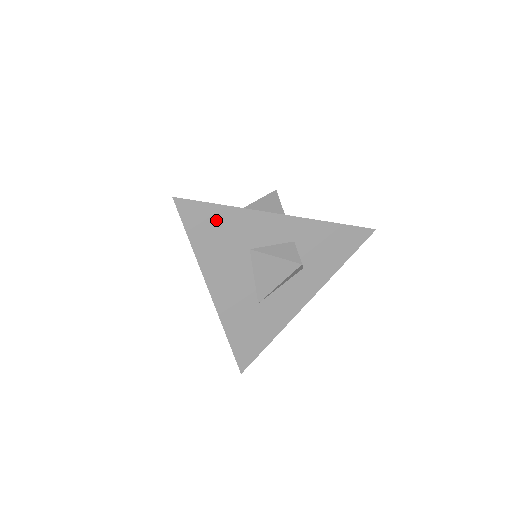
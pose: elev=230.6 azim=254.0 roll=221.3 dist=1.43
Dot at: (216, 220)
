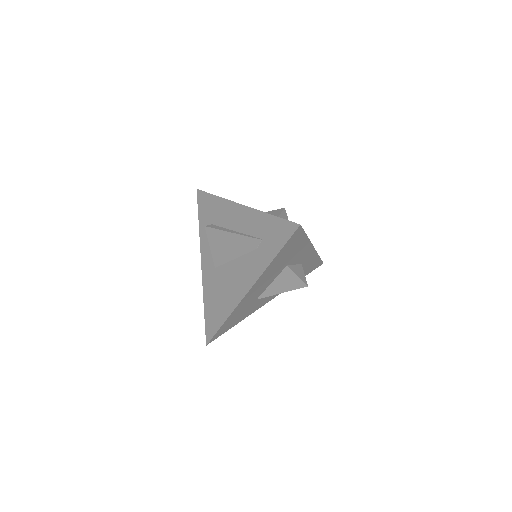
Dot at: (296, 244)
